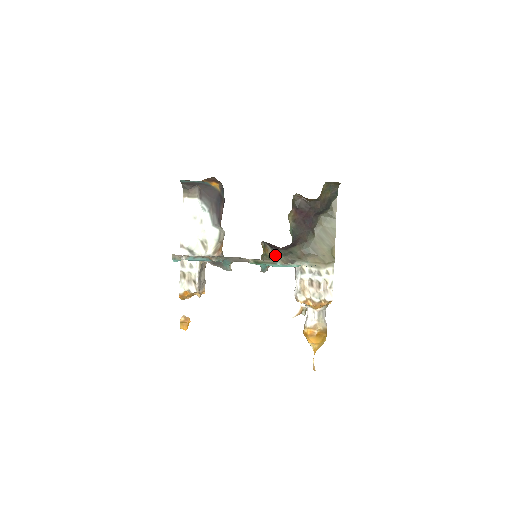
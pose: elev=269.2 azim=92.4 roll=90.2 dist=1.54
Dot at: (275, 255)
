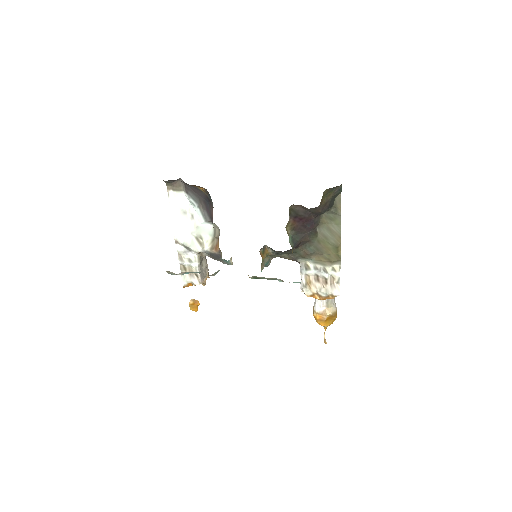
Dot at: (276, 254)
